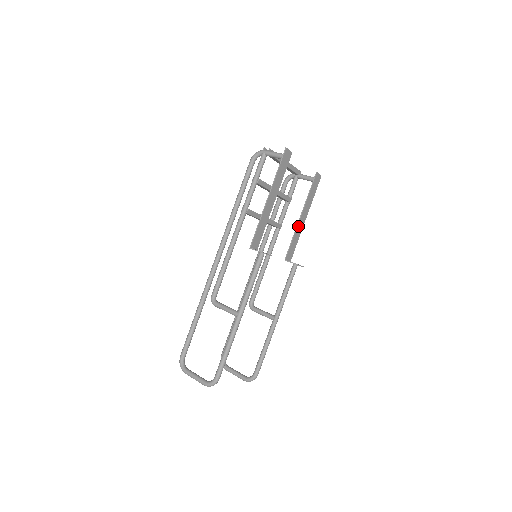
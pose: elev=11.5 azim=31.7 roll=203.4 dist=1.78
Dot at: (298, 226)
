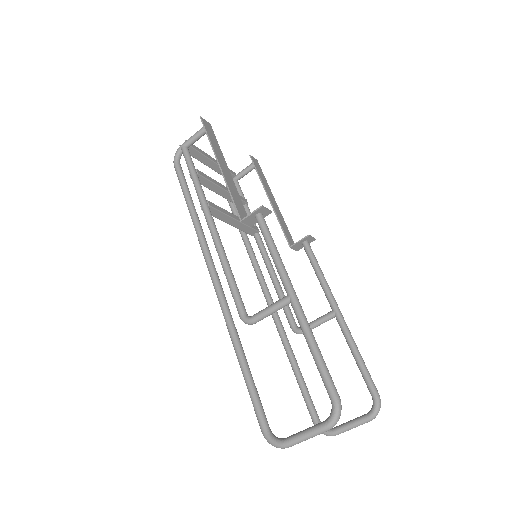
Dot at: (274, 209)
